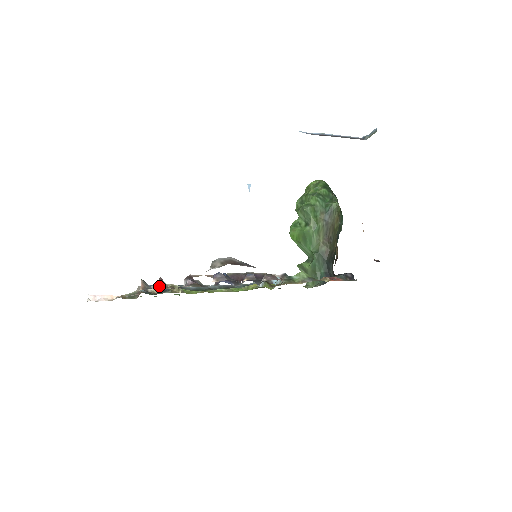
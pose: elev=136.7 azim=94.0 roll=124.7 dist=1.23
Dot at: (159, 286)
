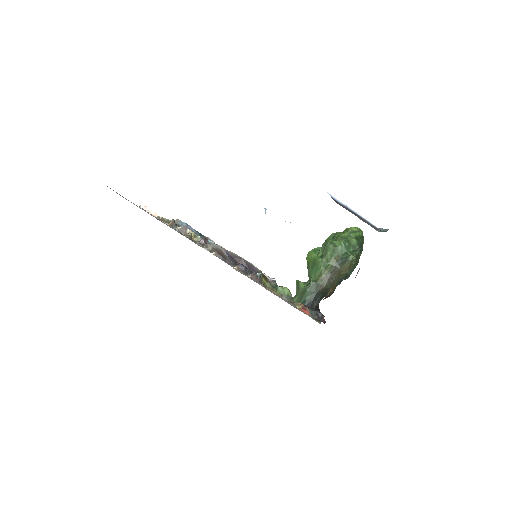
Dot at: (182, 230)
